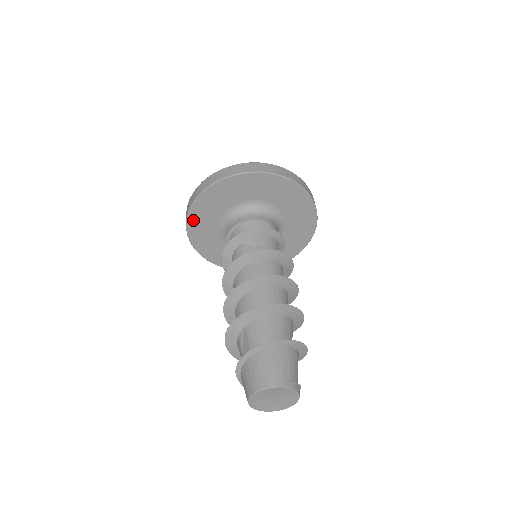
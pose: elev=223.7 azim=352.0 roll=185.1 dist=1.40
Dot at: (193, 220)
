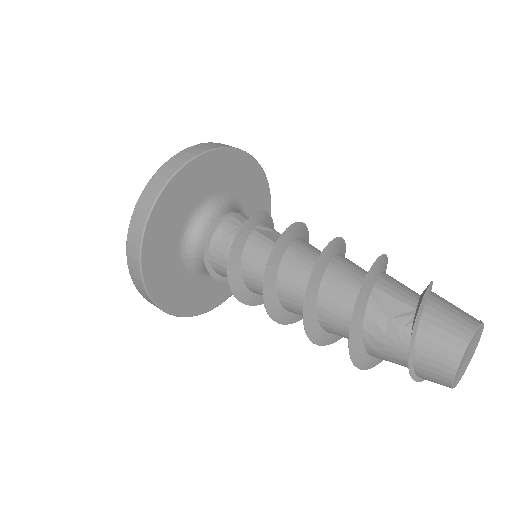
Dot at: (159, 211)
